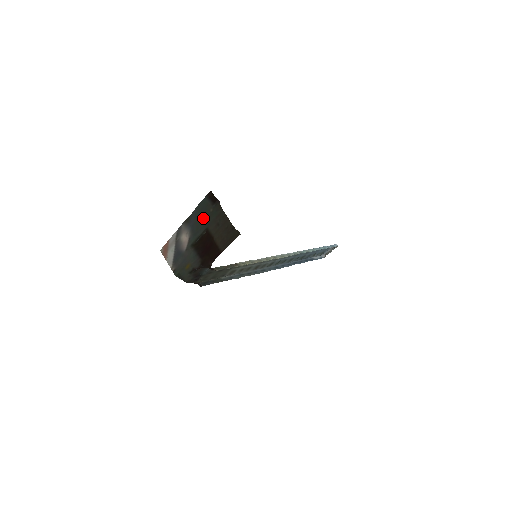
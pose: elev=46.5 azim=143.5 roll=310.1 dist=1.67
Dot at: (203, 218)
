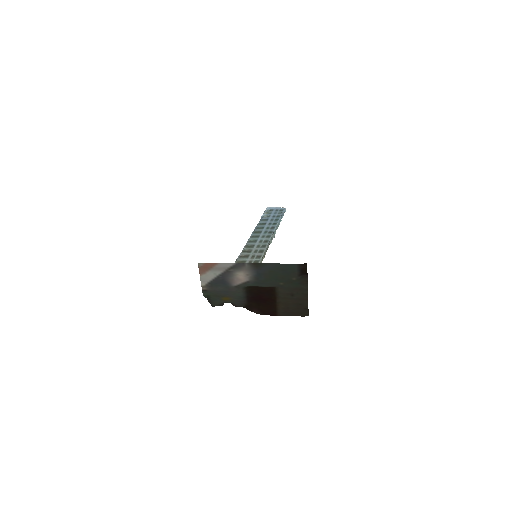
Dot at: (279, 277)
